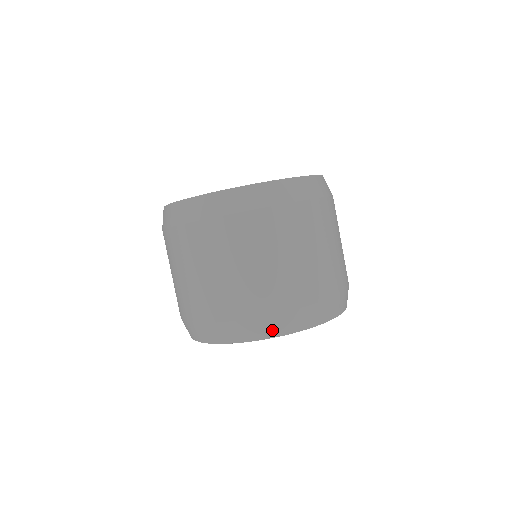
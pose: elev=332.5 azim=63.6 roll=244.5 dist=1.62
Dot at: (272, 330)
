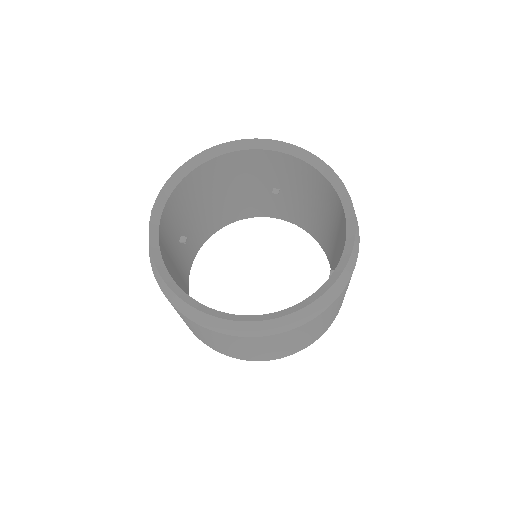
Dot at: occluded
